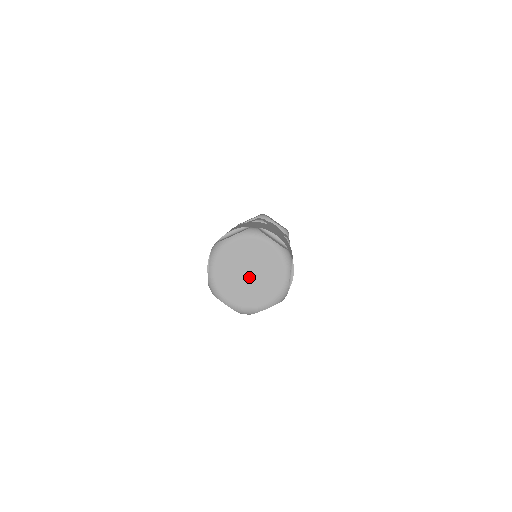
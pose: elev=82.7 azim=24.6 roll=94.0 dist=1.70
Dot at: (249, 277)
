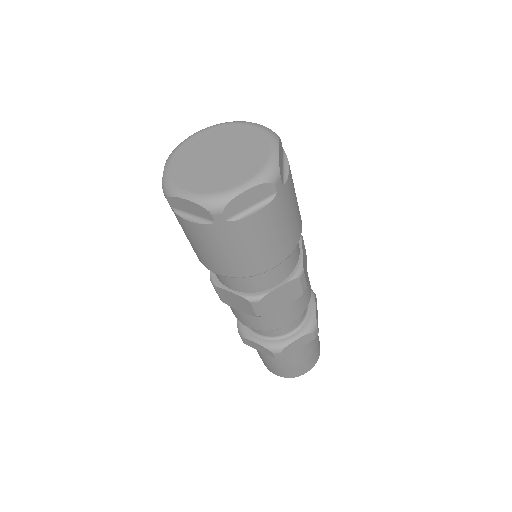
Dot at: (215, 159)
